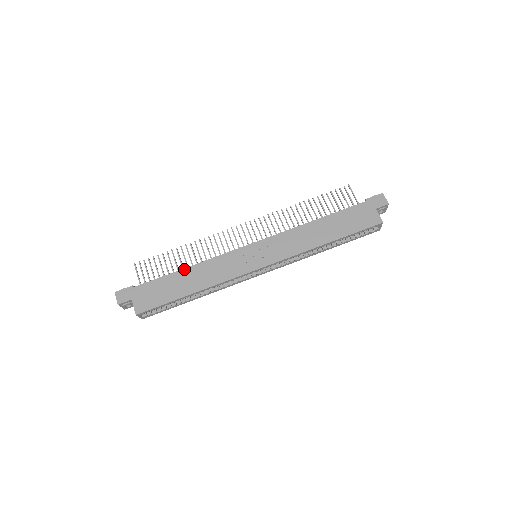
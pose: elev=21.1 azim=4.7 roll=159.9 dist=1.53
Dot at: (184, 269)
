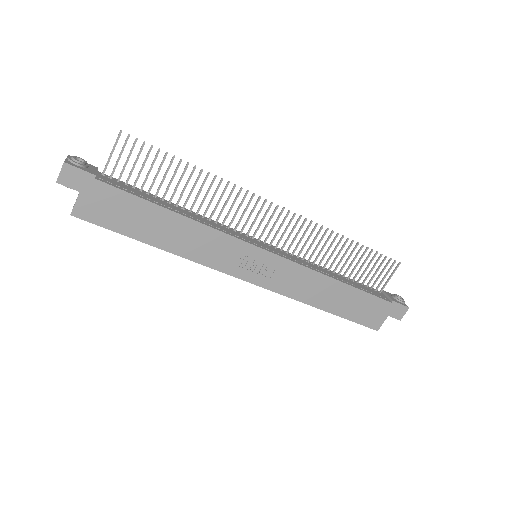
Dot at: (174, 213)
